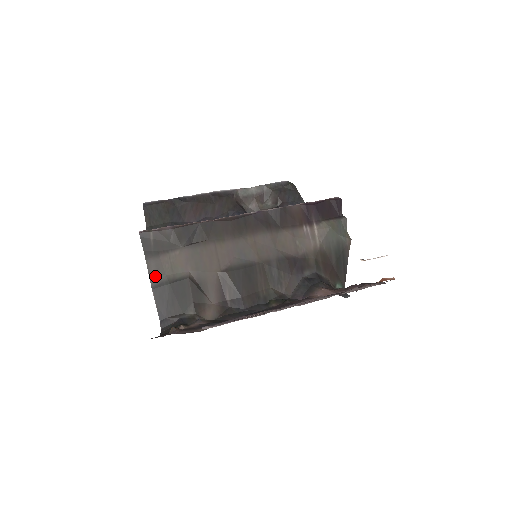
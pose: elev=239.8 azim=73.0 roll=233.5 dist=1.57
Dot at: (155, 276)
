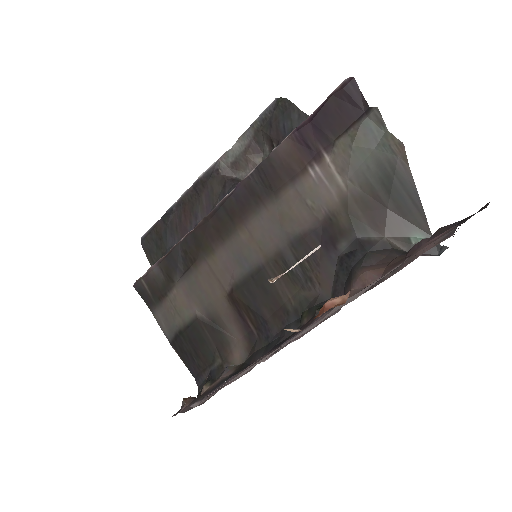
Dot at: (167, 329)
